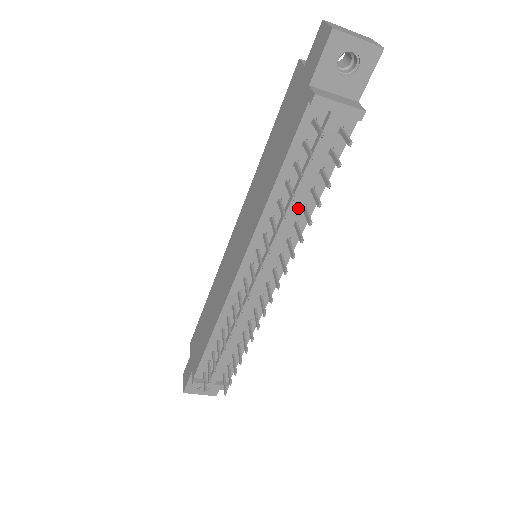
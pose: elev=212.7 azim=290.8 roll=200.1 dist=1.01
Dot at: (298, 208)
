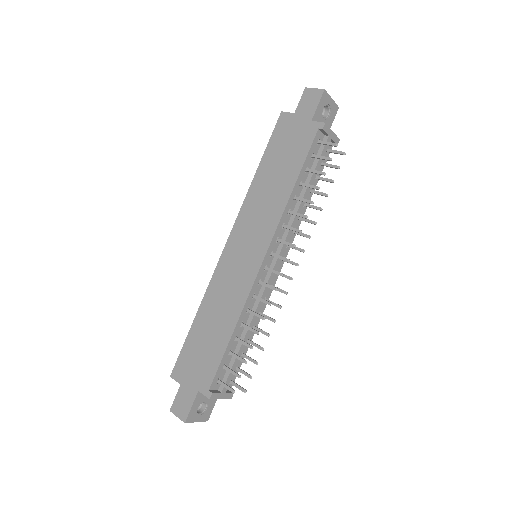
Dot at: occluded
